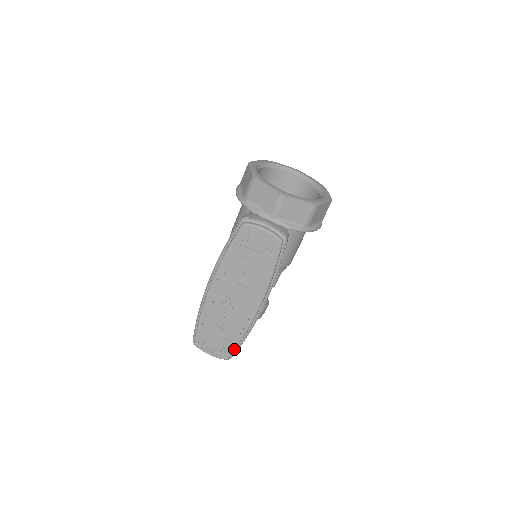
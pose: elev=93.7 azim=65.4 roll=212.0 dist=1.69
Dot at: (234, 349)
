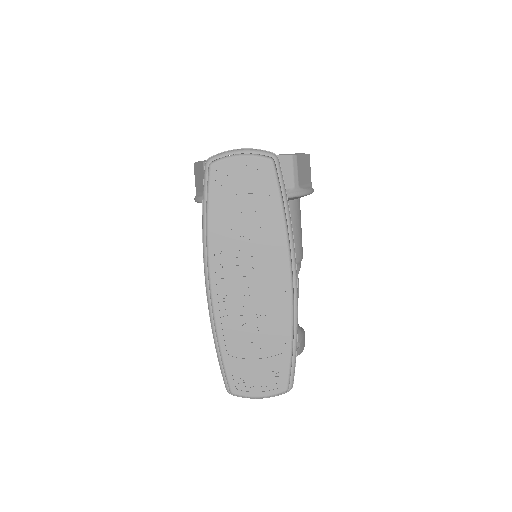
Dot at: (289, 367)
